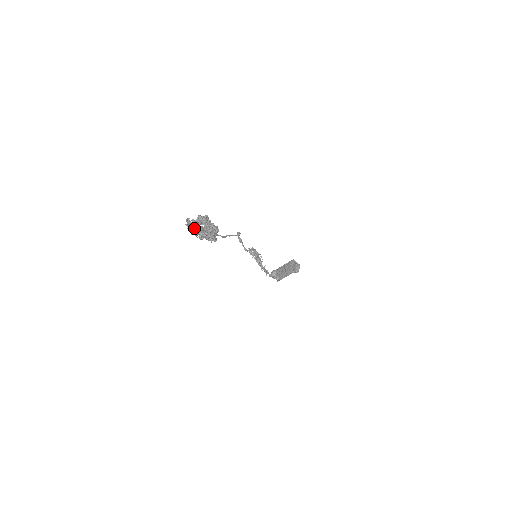
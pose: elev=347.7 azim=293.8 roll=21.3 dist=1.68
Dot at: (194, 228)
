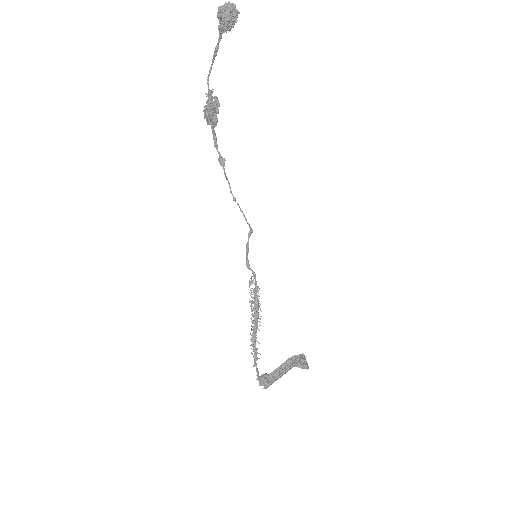
Dot at: (213, 55)
